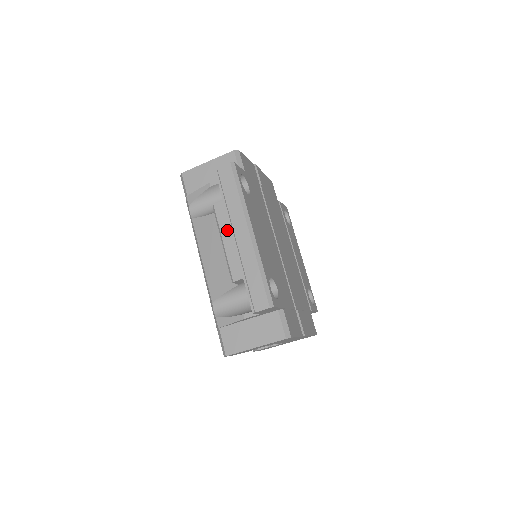
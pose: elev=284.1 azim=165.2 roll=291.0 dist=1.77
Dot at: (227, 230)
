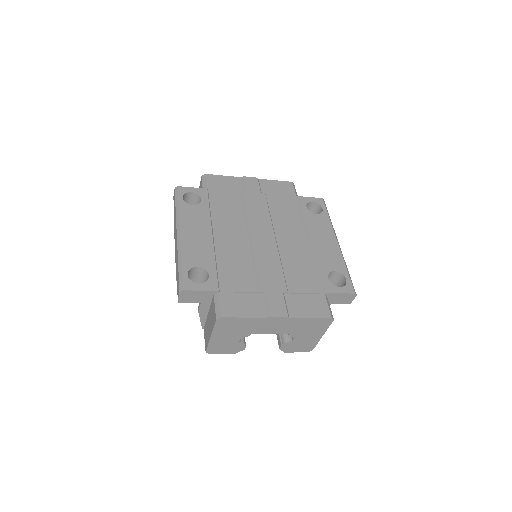
Dot at: occluded
